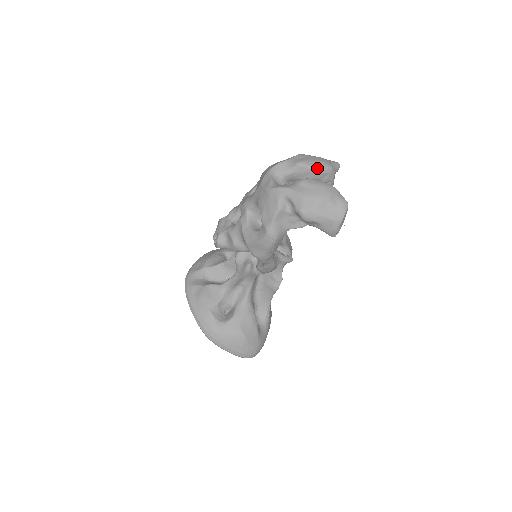
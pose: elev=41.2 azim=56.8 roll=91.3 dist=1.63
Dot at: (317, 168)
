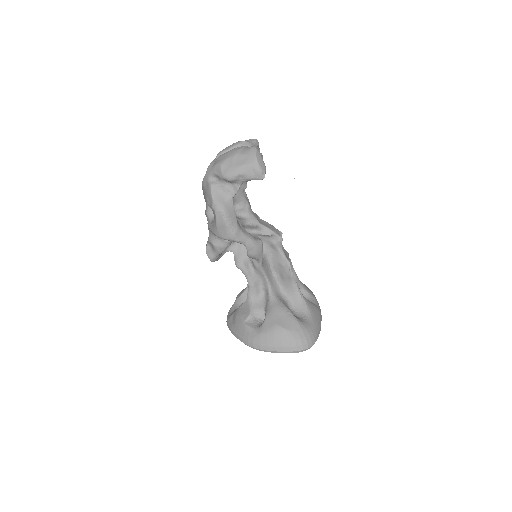
Dot at: (232, 148)
